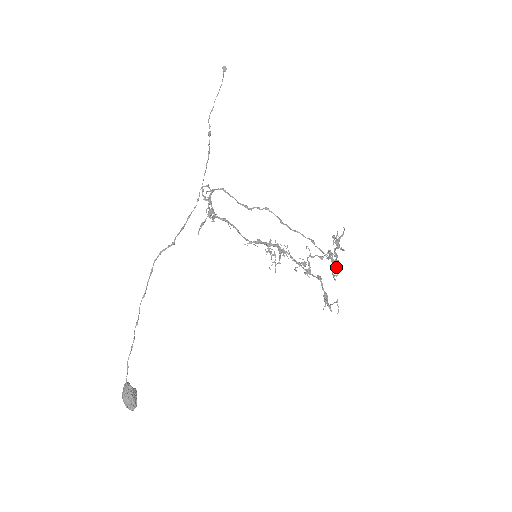
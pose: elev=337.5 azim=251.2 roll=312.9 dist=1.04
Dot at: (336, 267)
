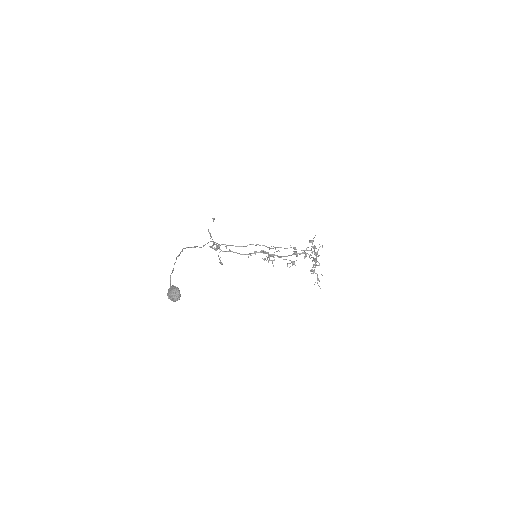
Dot at: occluded
